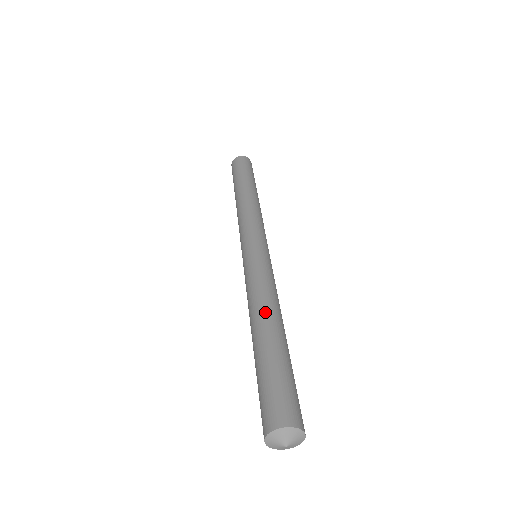
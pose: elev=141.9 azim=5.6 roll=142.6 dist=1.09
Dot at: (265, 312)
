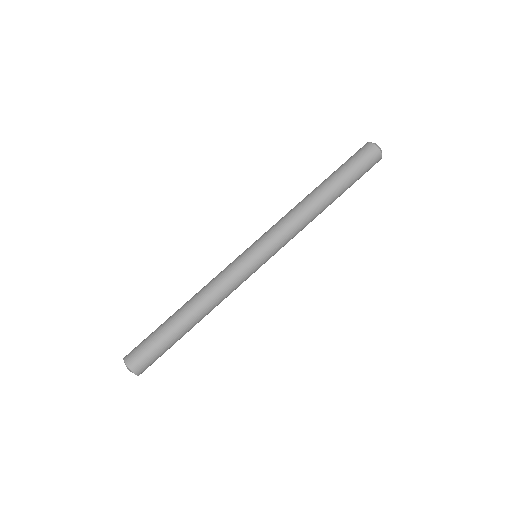
Dot at: (199, 310)
